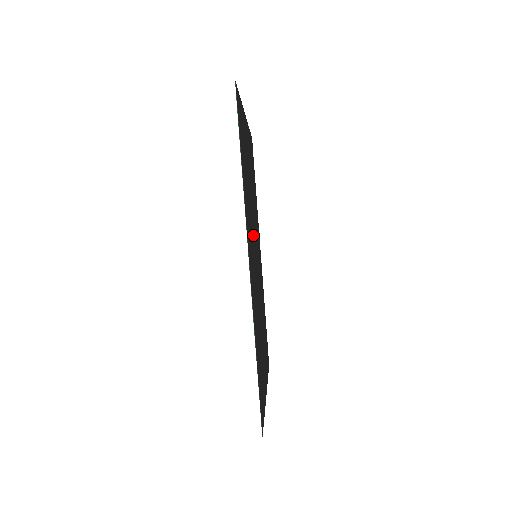
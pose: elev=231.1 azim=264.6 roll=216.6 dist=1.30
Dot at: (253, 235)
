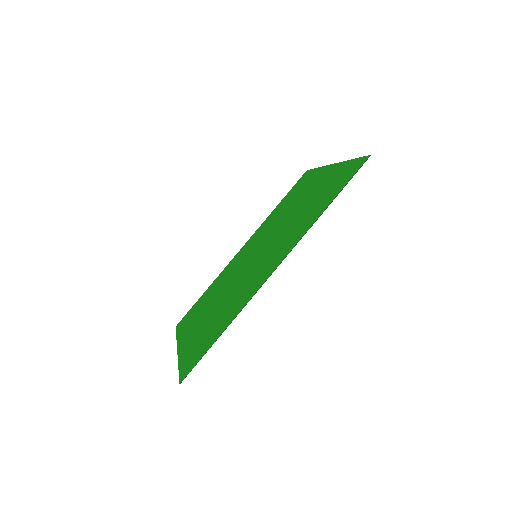
Dot at: (271, 243)
